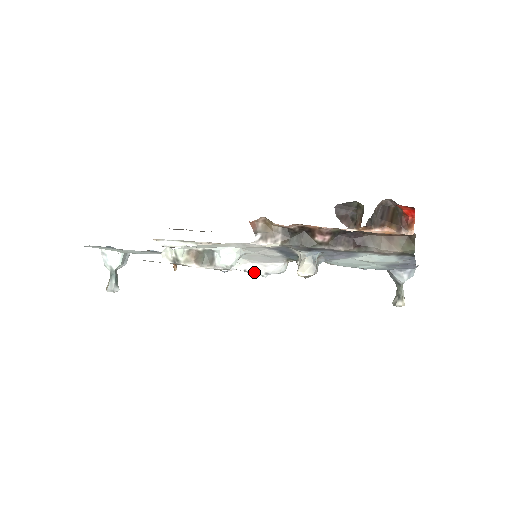
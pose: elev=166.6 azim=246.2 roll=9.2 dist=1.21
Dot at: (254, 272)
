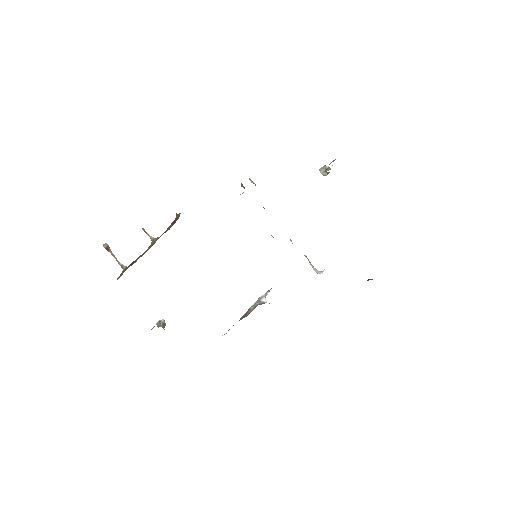
Dot at: occluded
